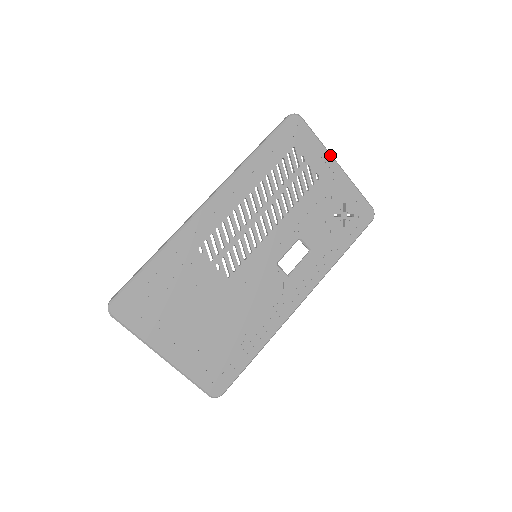
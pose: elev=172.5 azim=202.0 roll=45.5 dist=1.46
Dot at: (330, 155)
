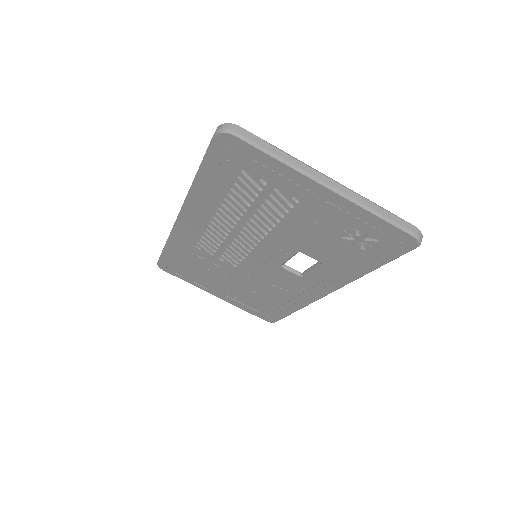
Dot at: (305, 176)
